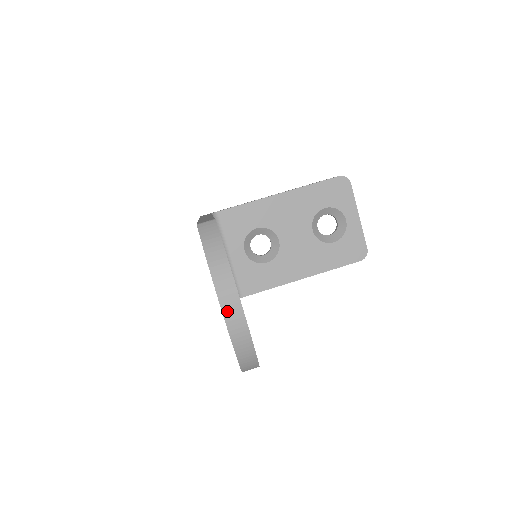
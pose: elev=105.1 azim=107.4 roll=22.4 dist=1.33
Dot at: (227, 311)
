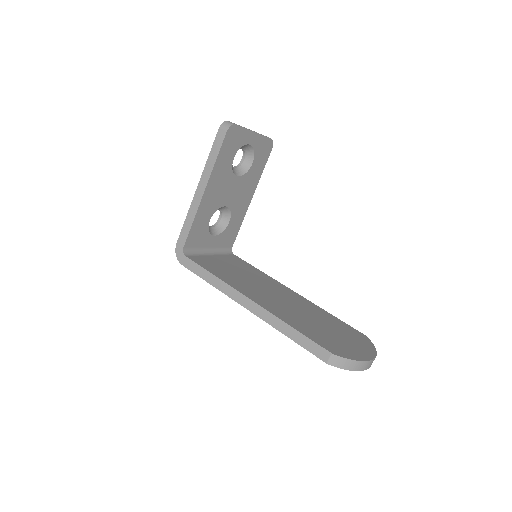
Dot at: (370, 366)
